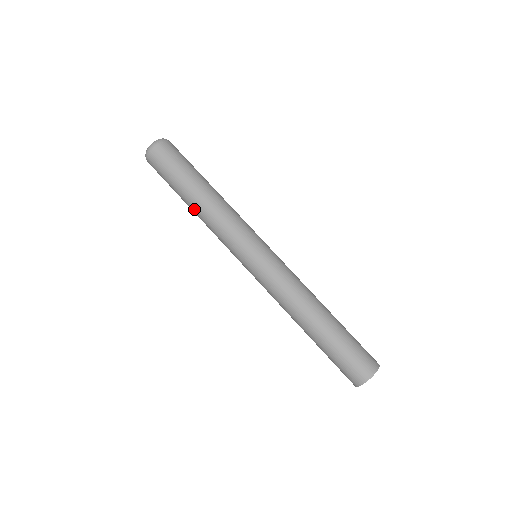
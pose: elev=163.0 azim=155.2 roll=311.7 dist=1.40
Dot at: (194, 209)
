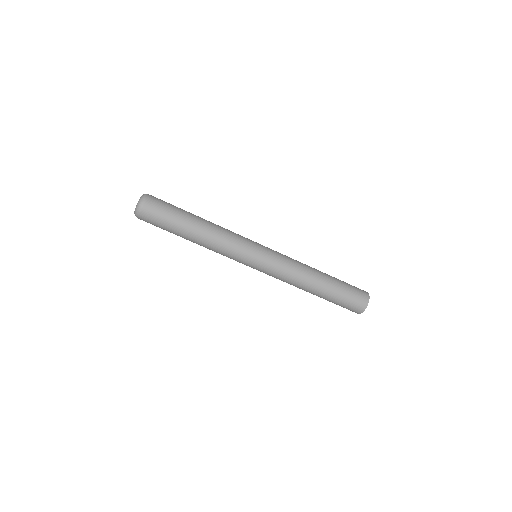
Dot at: (201, 231)
